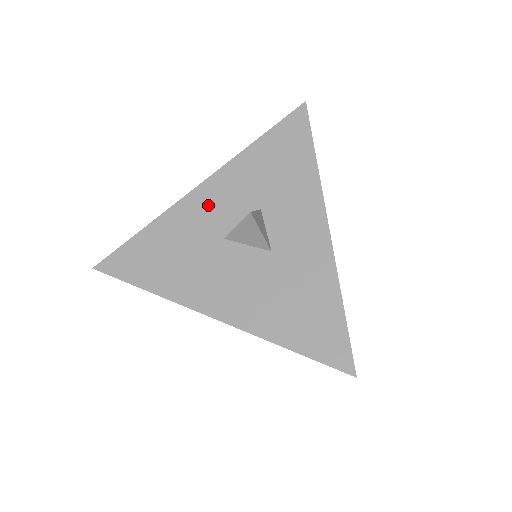
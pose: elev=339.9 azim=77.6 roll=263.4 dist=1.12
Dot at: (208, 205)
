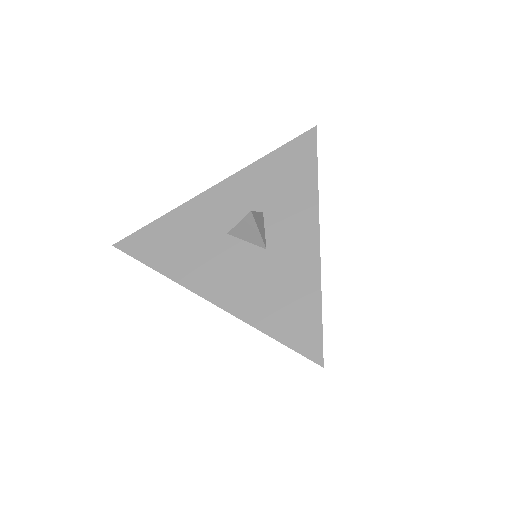
Dot at: (218, 204)
